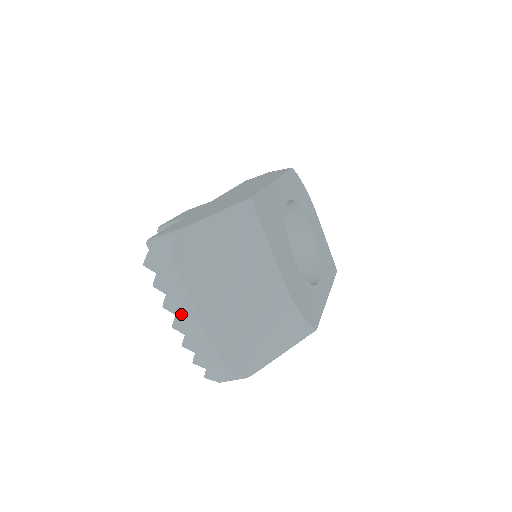
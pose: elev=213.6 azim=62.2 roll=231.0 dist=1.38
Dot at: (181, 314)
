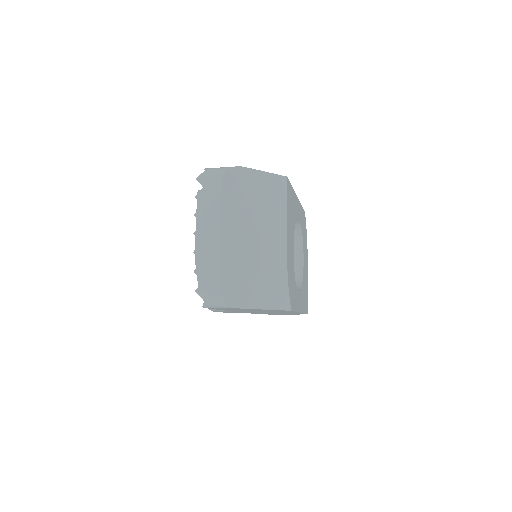
Dot at: (207, 224)
